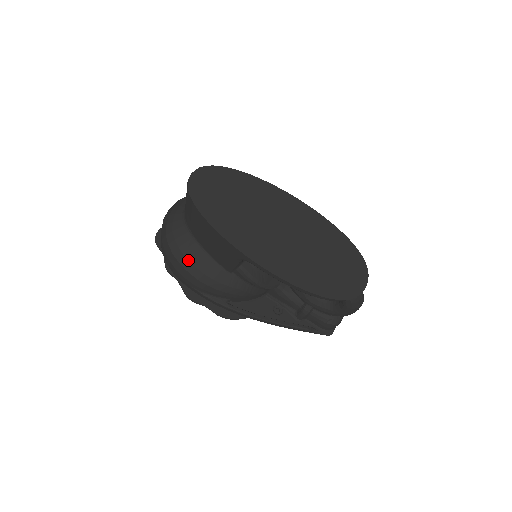
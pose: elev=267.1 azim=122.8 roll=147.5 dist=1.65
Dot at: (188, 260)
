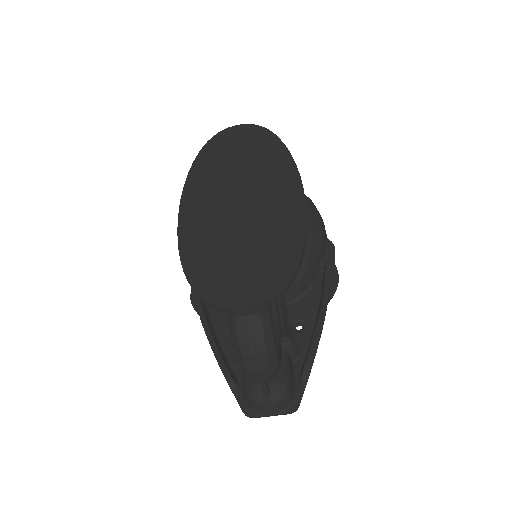
Dot at: occluded
